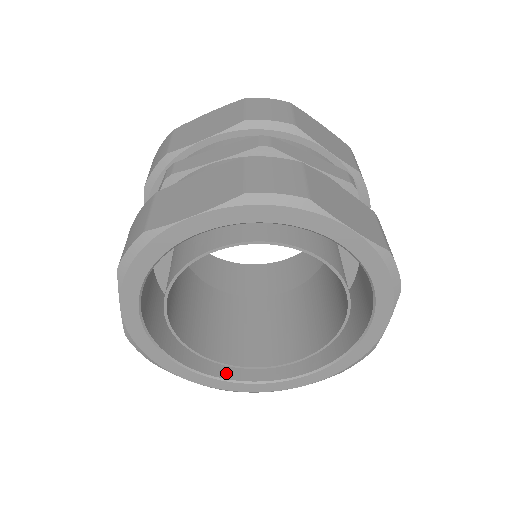
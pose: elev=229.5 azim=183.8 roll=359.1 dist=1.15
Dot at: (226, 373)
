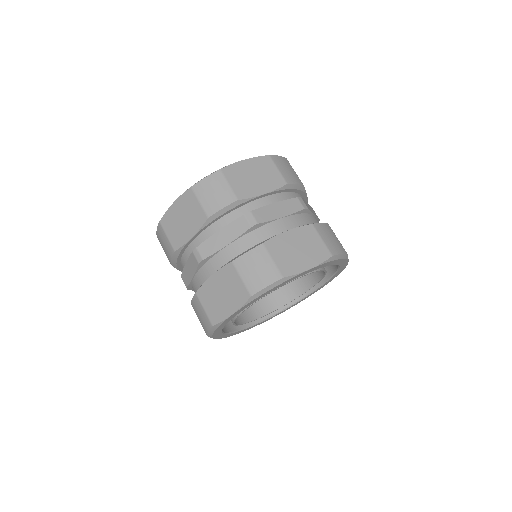
Dot at: (230, 328)
